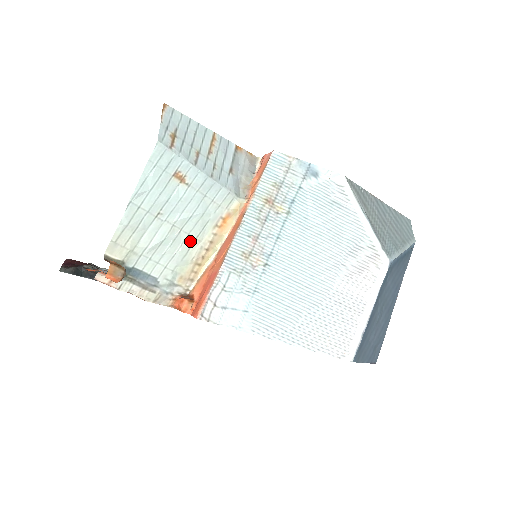
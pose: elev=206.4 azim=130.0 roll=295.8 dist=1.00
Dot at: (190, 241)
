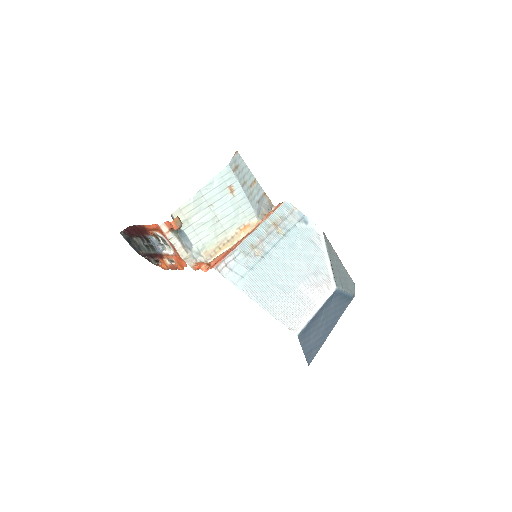
Dot at: (221, 230)
